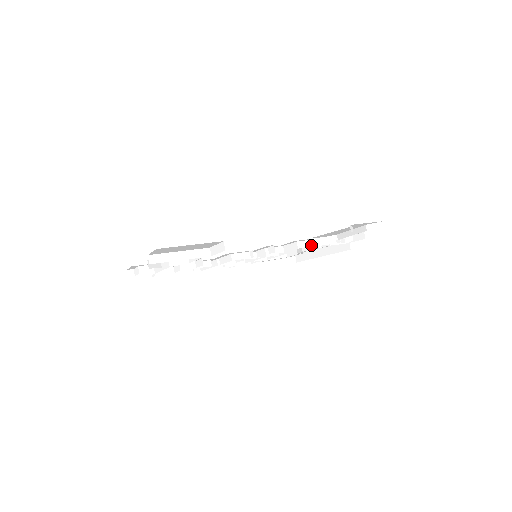
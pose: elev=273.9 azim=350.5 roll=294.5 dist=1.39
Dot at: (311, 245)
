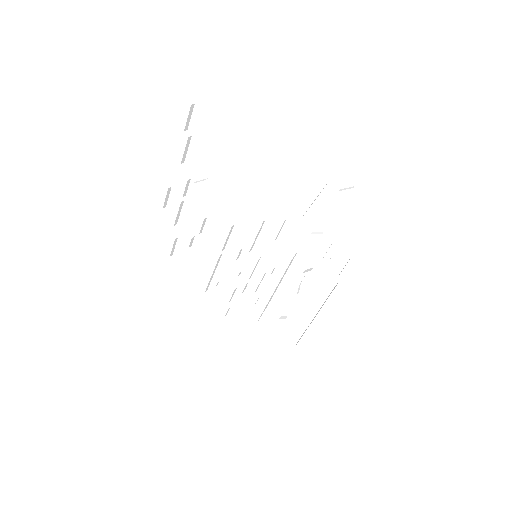
Dot at: (300, 237)
